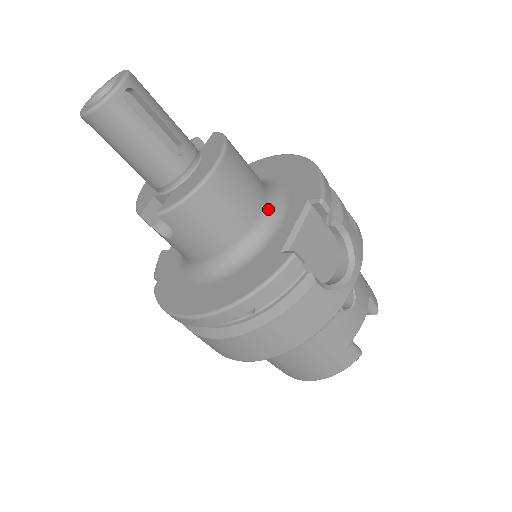
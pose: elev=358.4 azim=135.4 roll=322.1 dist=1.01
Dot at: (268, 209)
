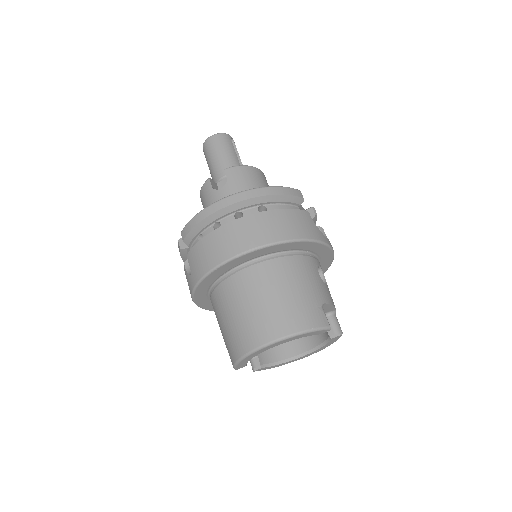
Dot at: occluded
